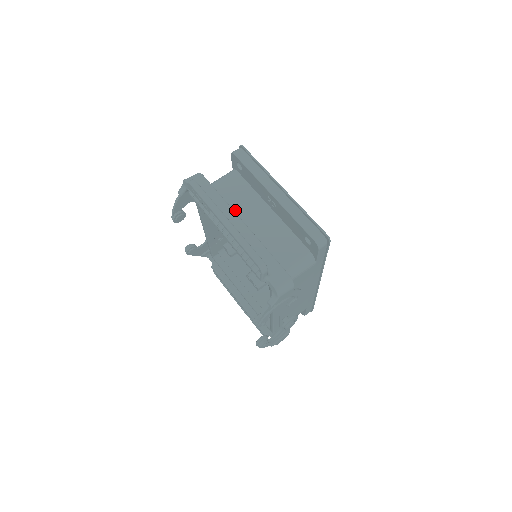
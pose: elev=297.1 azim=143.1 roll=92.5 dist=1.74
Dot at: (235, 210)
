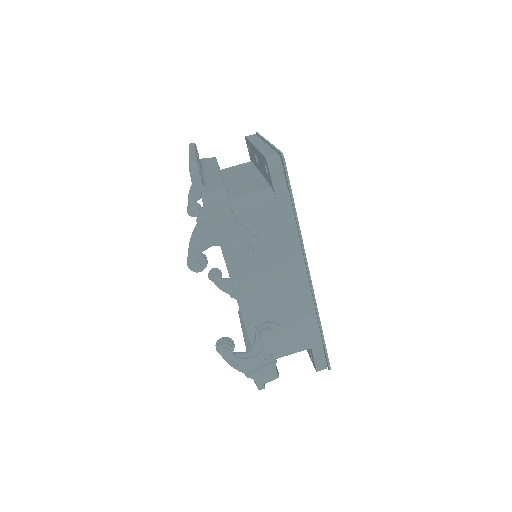
Dot at: (227, 176)
